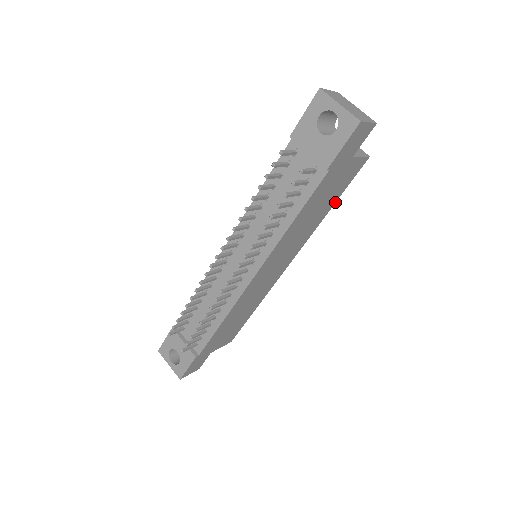
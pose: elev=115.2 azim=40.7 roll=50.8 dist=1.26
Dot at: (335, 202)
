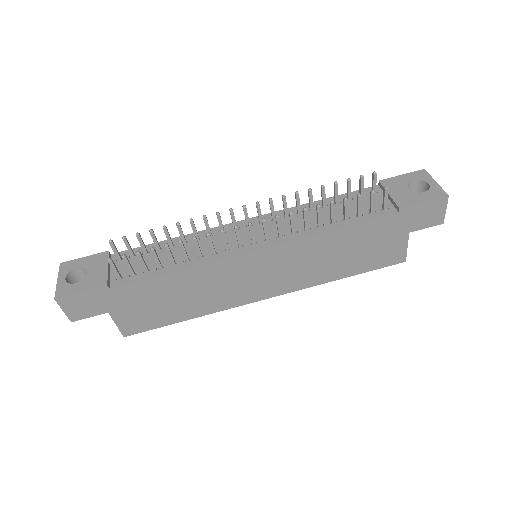
Dot at: (352, 275)
